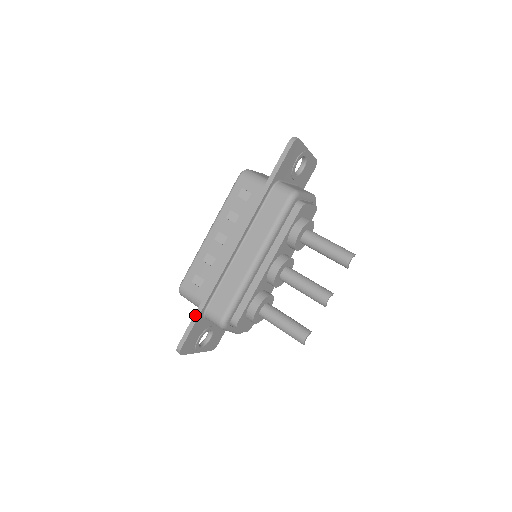
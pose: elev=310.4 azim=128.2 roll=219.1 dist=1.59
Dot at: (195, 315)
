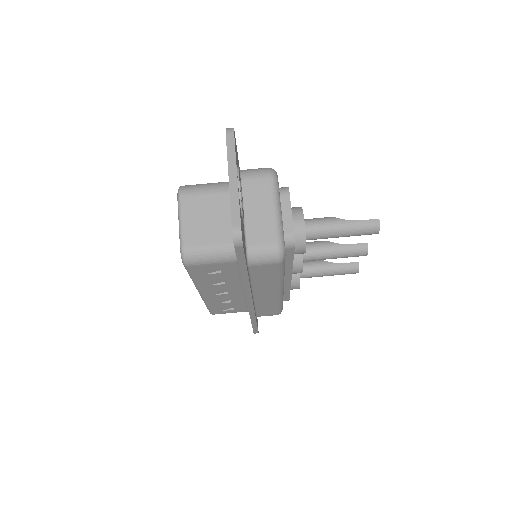
Dot at: (253, 326)
